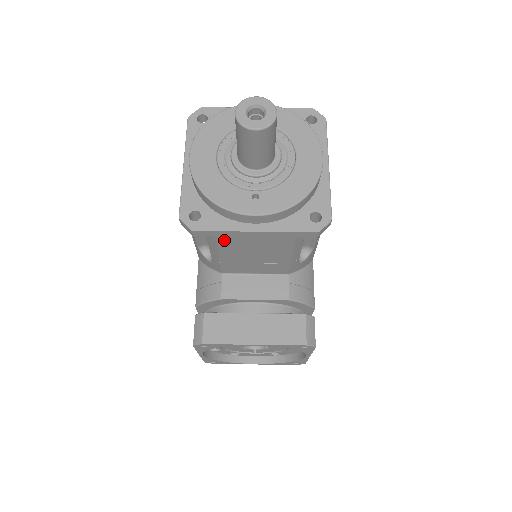
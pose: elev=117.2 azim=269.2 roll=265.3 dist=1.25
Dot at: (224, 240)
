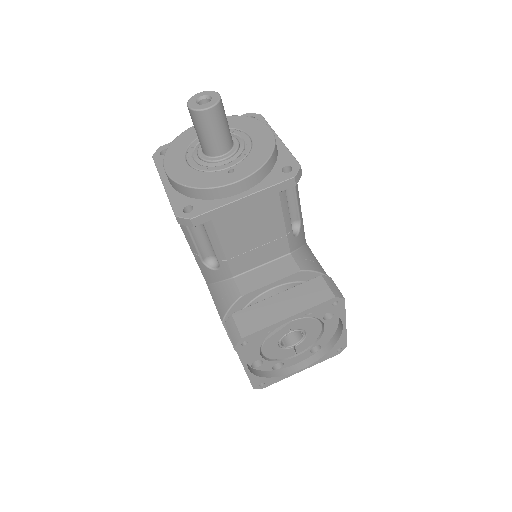
Dot at: (221, 222)
